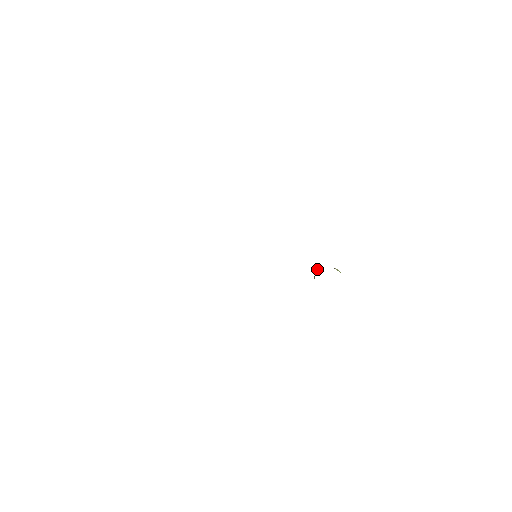
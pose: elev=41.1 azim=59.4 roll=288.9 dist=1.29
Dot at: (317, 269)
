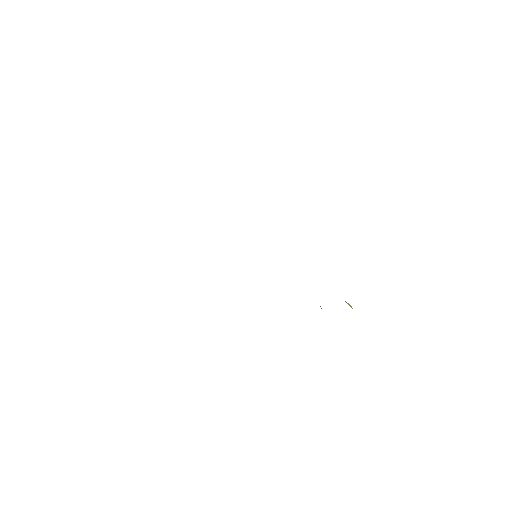
Dot at: occluded
